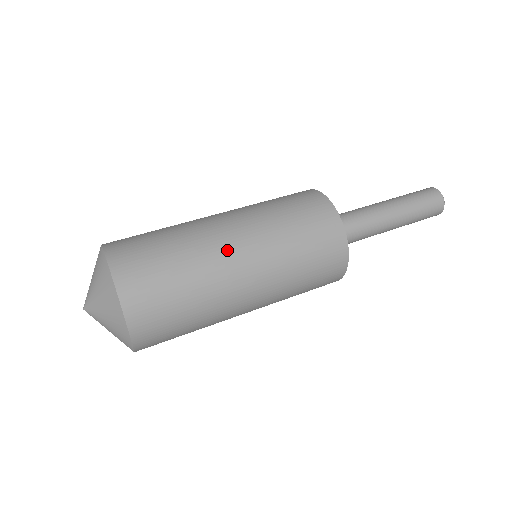
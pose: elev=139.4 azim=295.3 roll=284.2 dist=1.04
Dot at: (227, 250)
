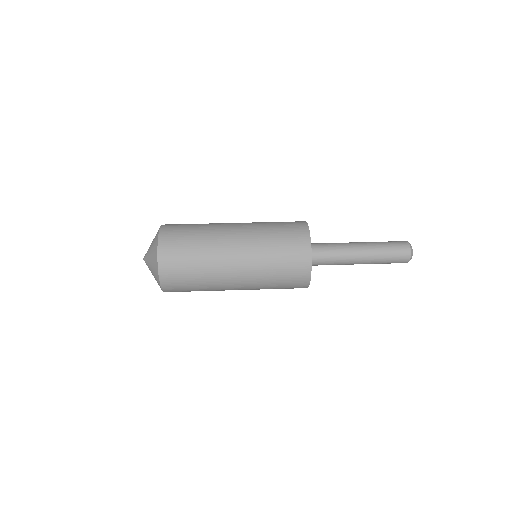
Dot at: (228, 235)
